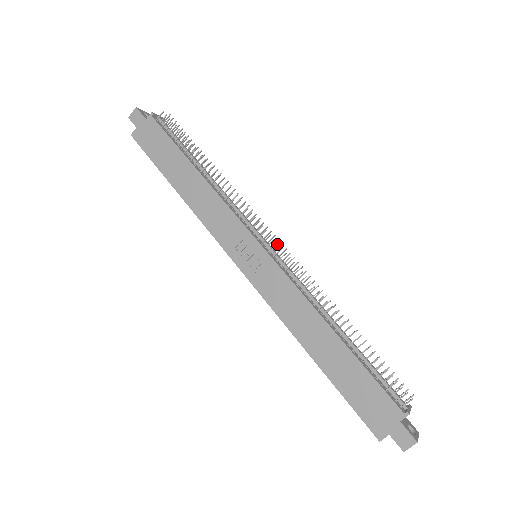
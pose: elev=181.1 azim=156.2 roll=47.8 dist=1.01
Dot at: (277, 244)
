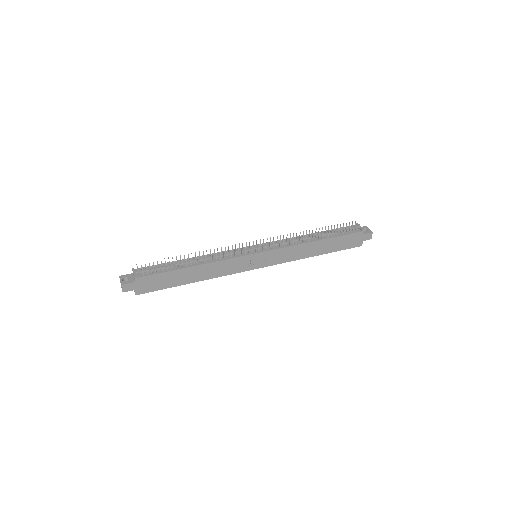
Dot at: occluded
